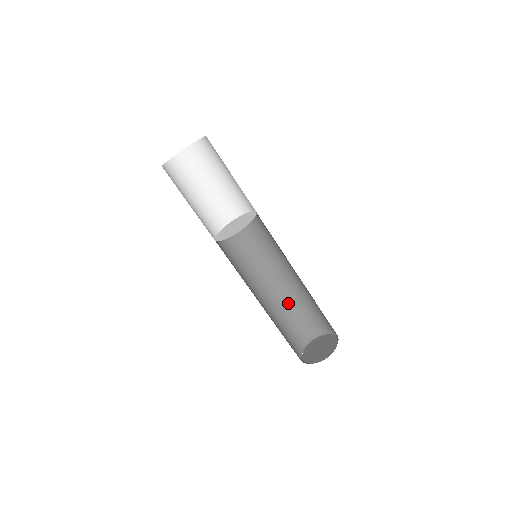
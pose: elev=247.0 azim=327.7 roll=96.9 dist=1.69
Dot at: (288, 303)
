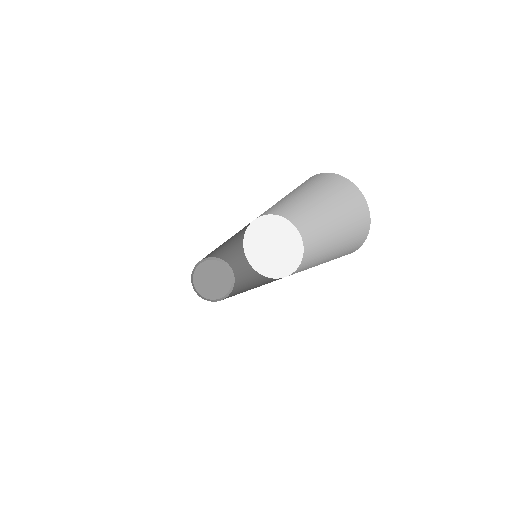
Dot at: (212, 251)
